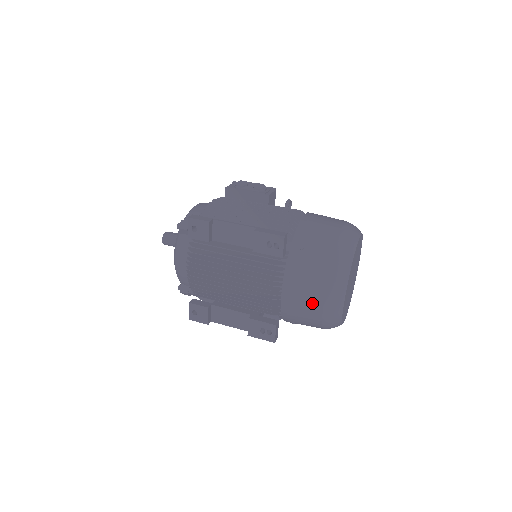
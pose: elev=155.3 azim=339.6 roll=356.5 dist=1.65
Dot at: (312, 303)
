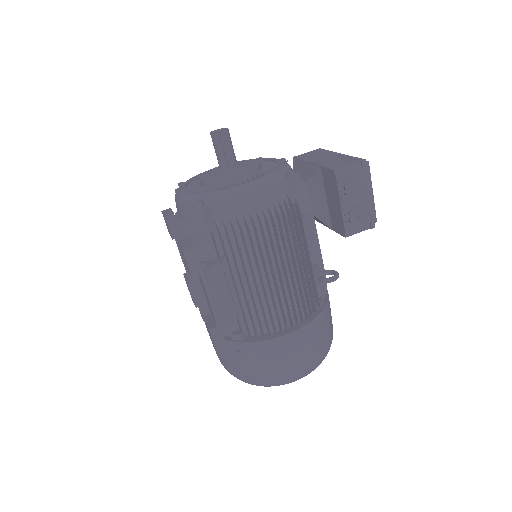
Dot at: occluded
